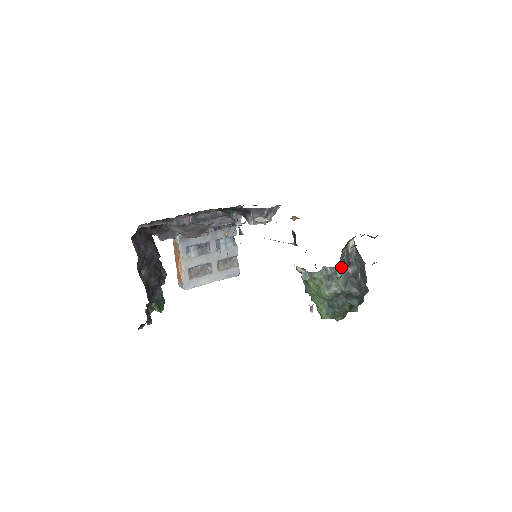
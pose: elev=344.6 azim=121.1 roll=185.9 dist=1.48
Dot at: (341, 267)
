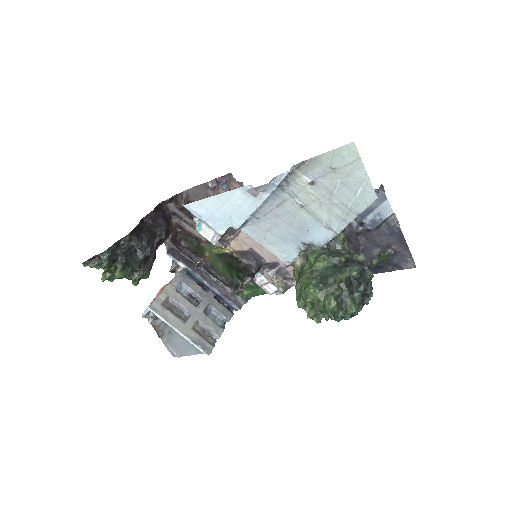
Dot at: occluded
